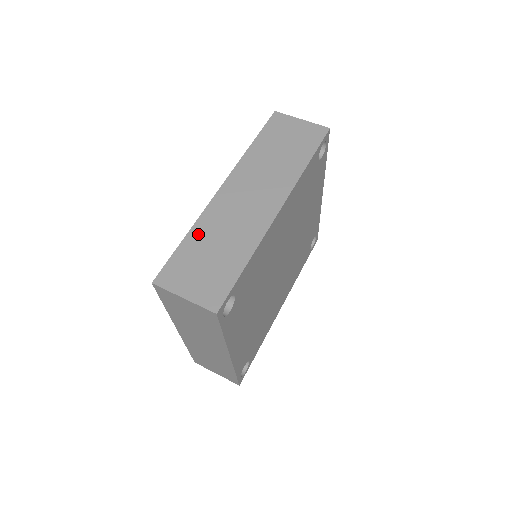
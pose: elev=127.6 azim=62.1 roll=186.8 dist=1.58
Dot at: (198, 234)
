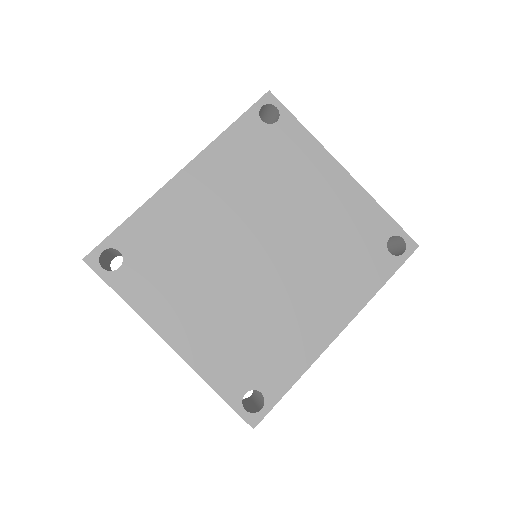
Dot at: occluded
